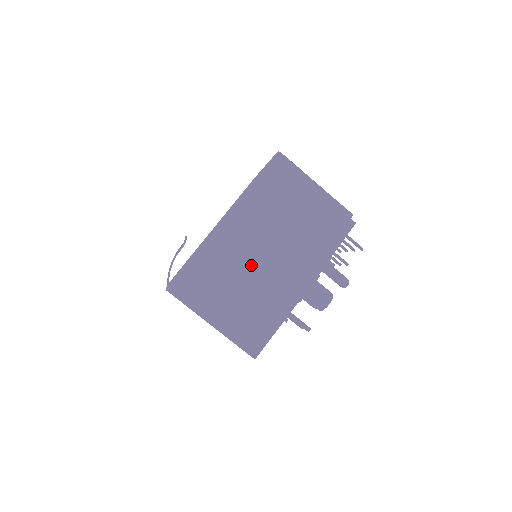
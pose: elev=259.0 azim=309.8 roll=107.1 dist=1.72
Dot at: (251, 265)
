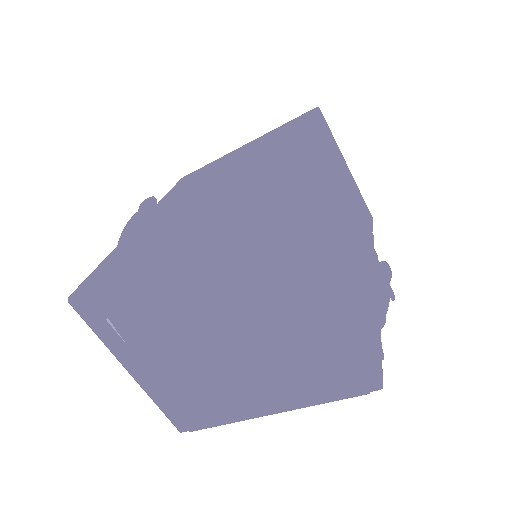
Dot at: occluded
